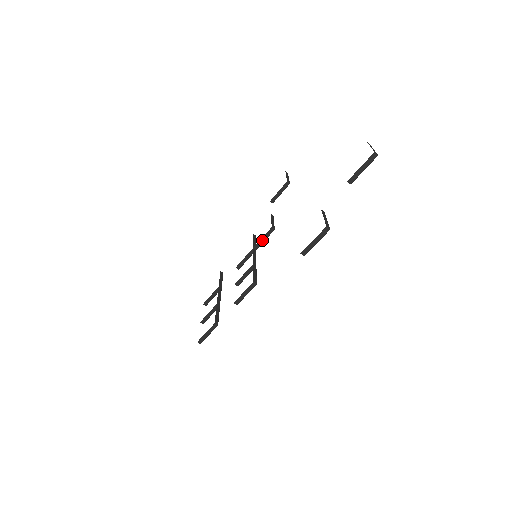
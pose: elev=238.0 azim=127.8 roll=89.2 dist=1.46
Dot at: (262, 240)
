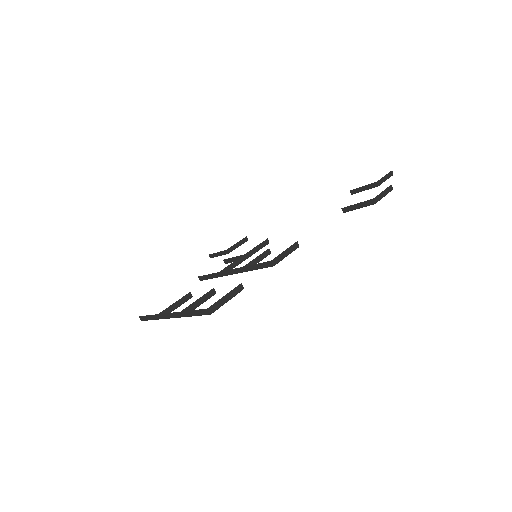
Dot at: (255, 249)
